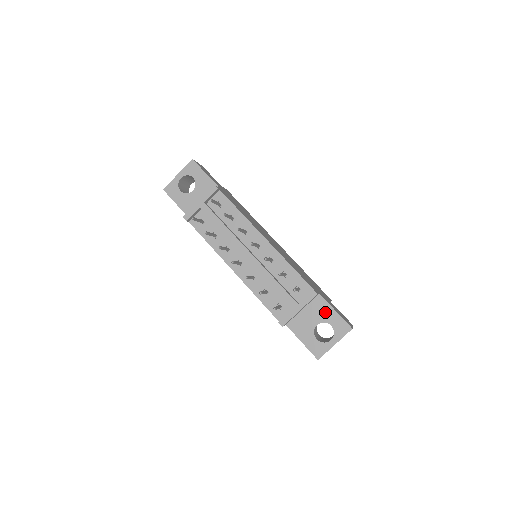
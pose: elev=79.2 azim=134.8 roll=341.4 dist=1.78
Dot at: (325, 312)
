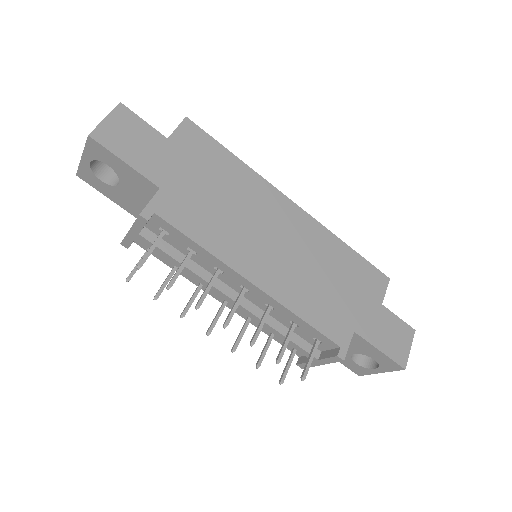
Dot at: (364, 348)
